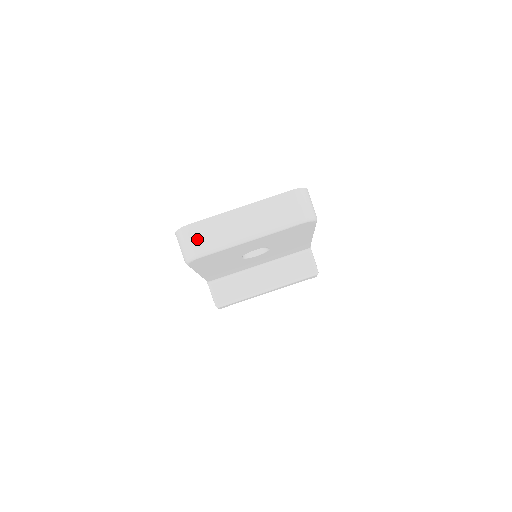
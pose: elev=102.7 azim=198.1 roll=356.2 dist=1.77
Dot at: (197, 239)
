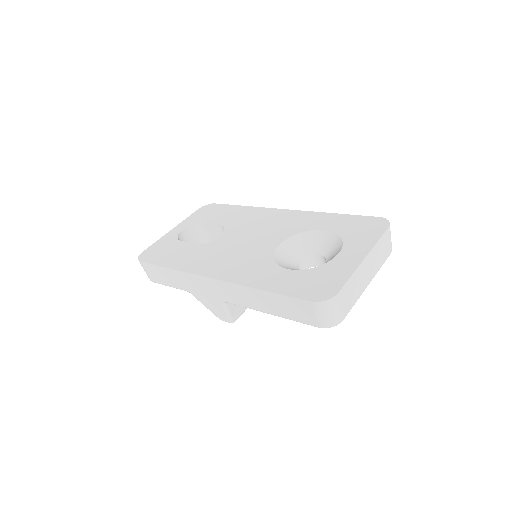
Dot at: (343, 305)
